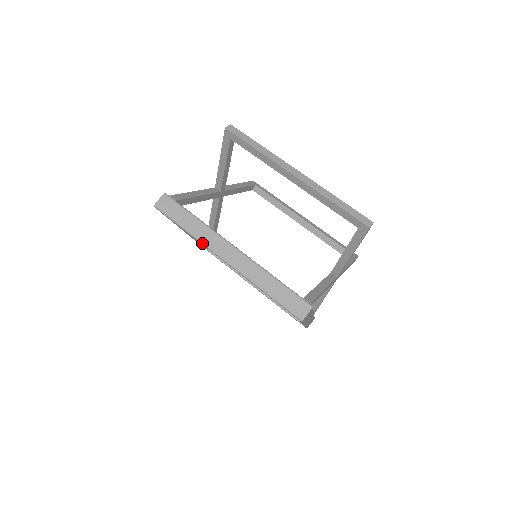
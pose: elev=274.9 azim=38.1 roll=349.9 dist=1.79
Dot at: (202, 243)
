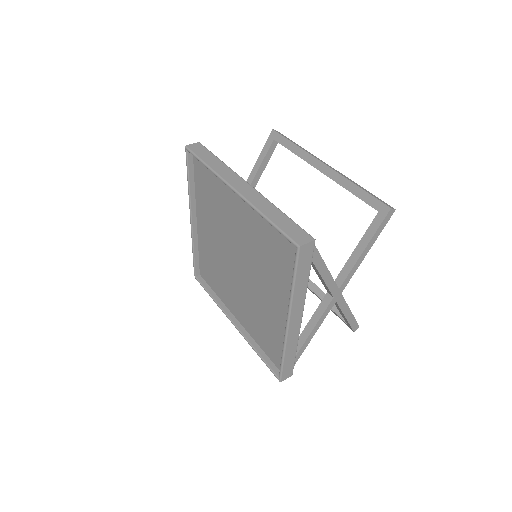
Dot at: (218, 175)
